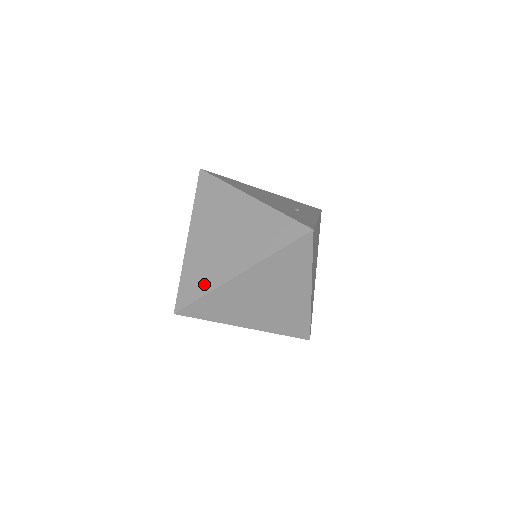
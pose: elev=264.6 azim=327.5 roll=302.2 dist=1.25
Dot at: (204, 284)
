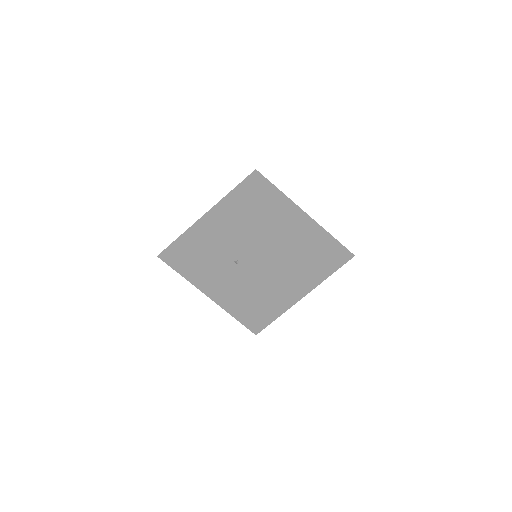
Dot at: occluded
